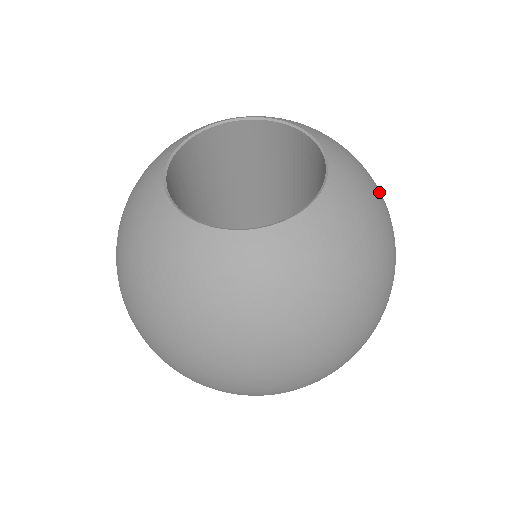
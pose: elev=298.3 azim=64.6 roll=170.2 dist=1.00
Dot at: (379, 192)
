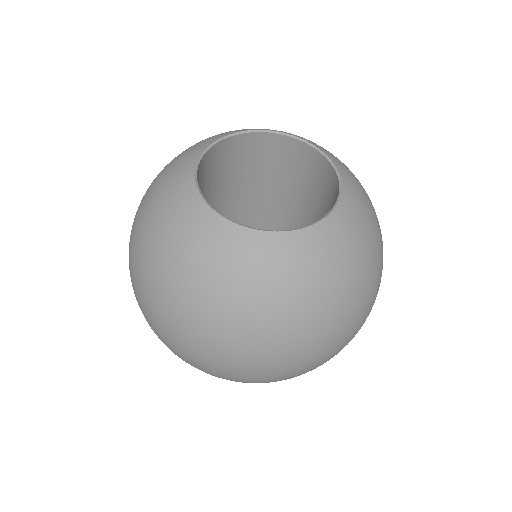
Dot at: (348, 293)
